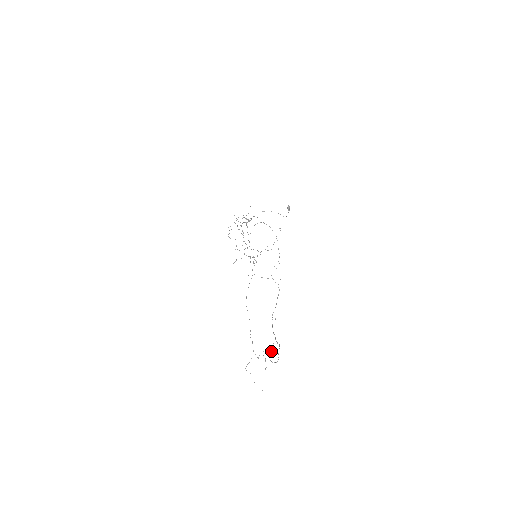
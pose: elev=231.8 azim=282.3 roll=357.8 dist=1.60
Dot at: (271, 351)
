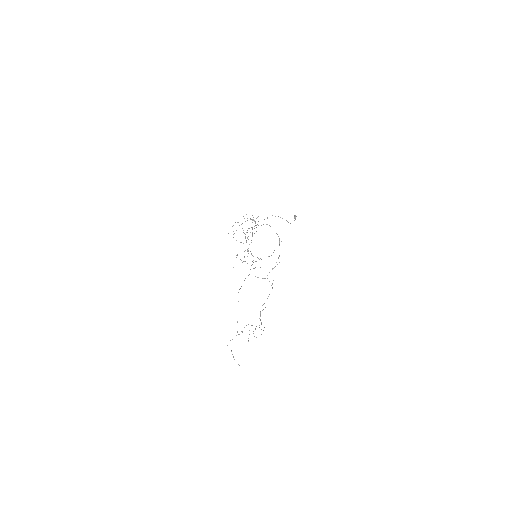
Dot at: (256, 326)
